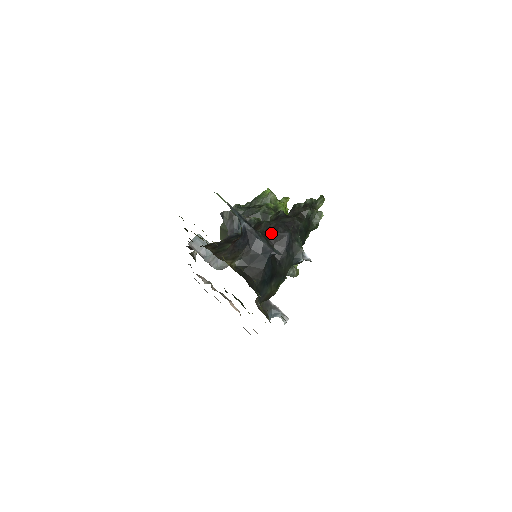
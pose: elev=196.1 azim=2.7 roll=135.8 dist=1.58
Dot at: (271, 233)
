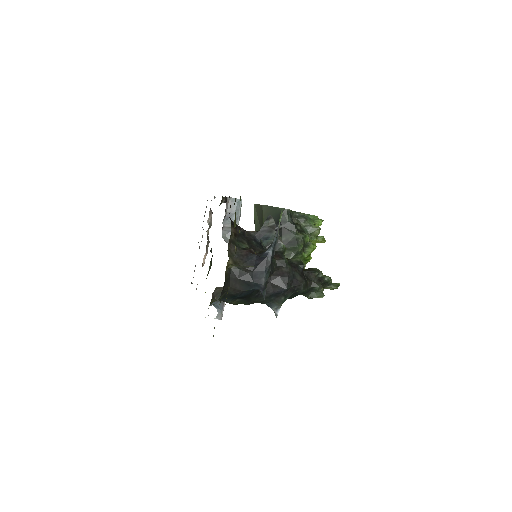
Dot at: (278, 273)
